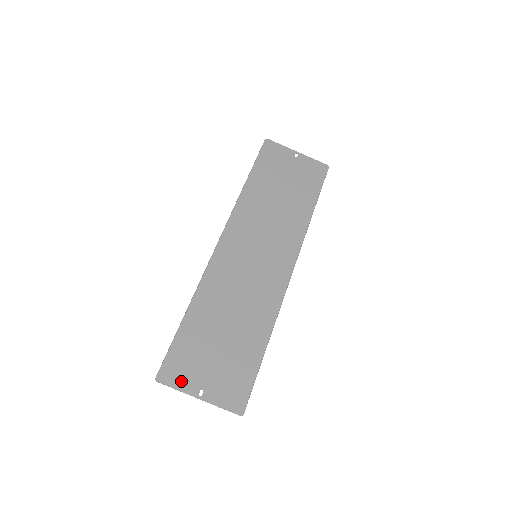
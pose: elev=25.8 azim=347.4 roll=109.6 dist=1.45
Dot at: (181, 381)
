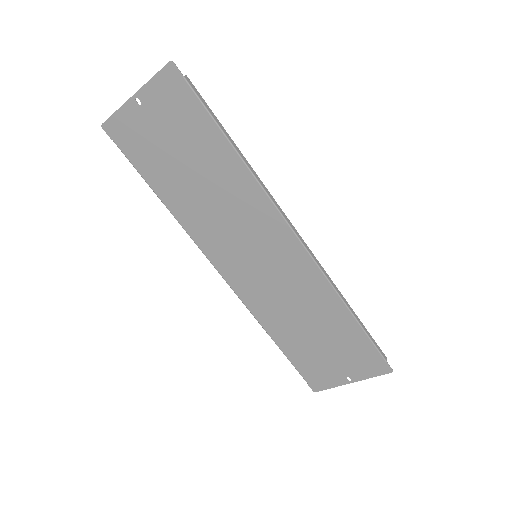
Dot at: (329, 382)
